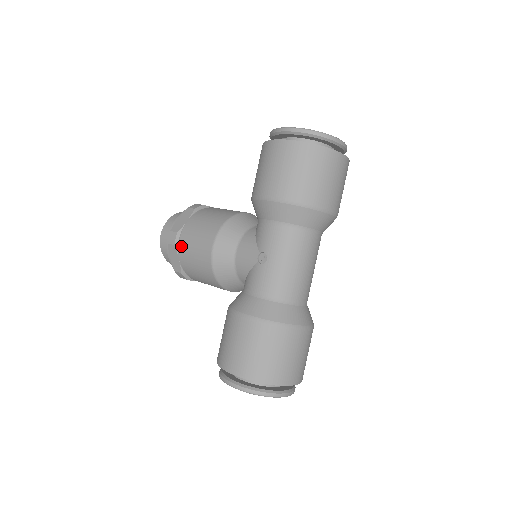
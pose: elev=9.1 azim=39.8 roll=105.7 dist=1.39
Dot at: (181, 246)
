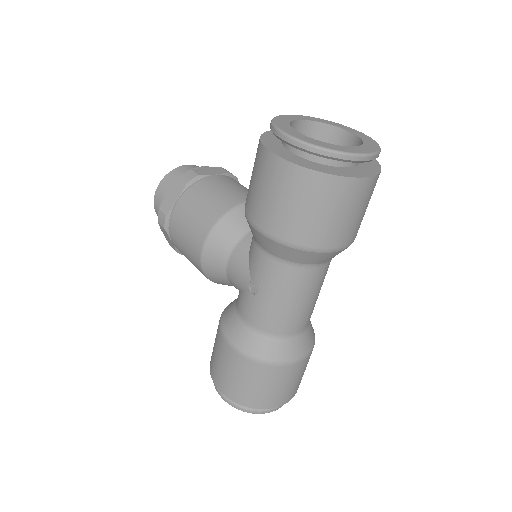
Dot at: (171, 232)
